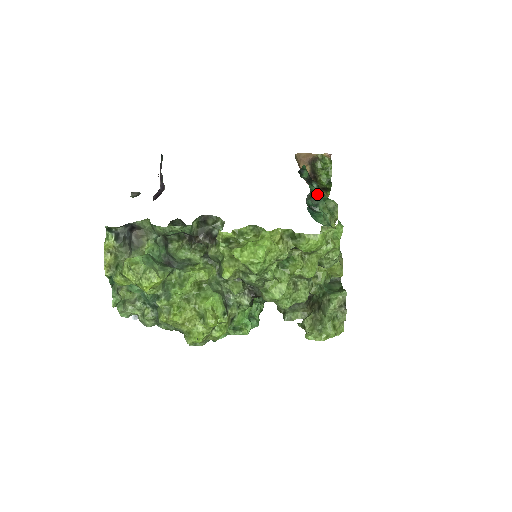
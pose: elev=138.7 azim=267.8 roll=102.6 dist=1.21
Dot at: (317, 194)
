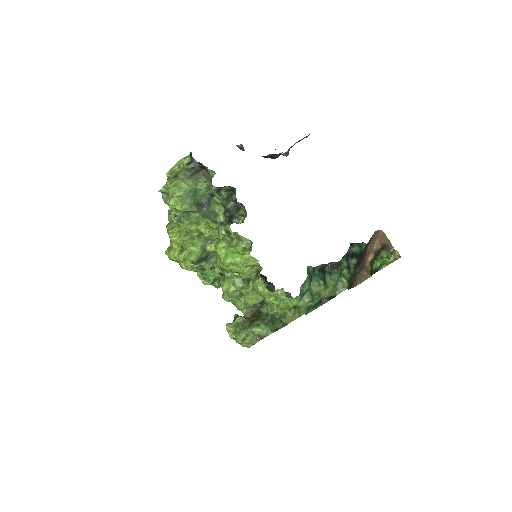
Dot at: (337, 268)
